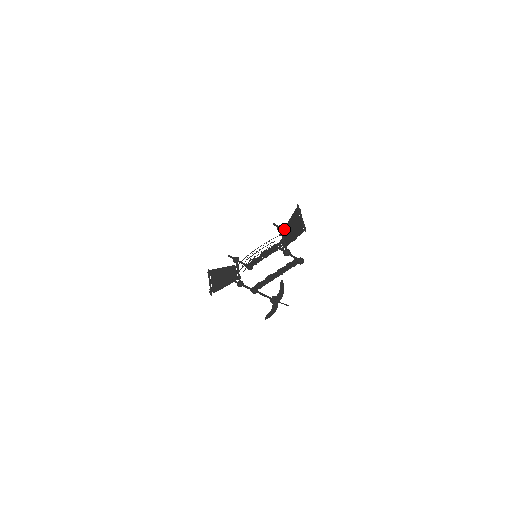
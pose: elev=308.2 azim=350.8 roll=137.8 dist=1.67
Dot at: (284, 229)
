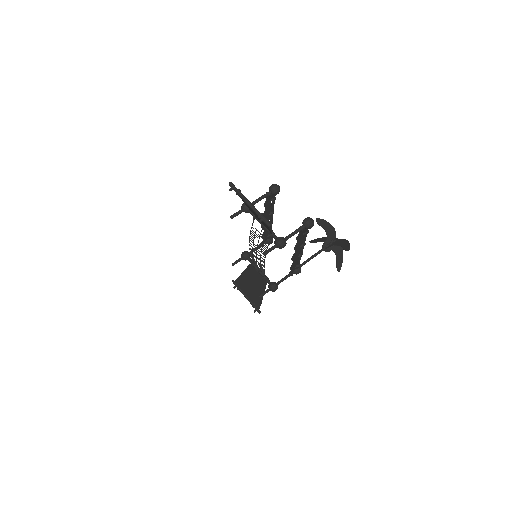
Dot at: (250, 211)
